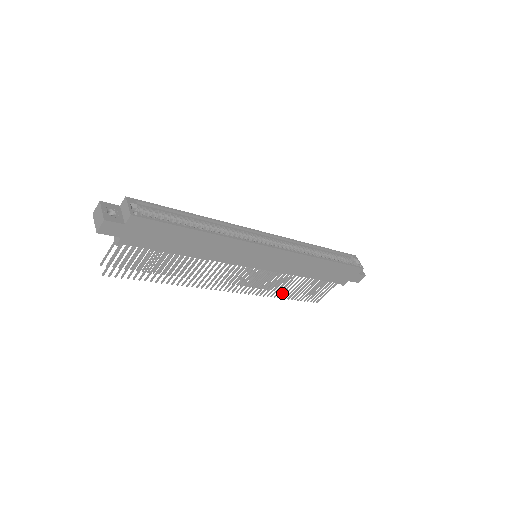
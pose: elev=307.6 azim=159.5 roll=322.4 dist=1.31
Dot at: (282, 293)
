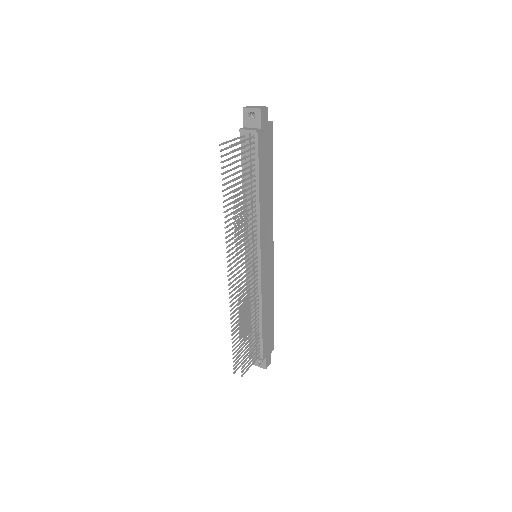
Dot at: occluded
